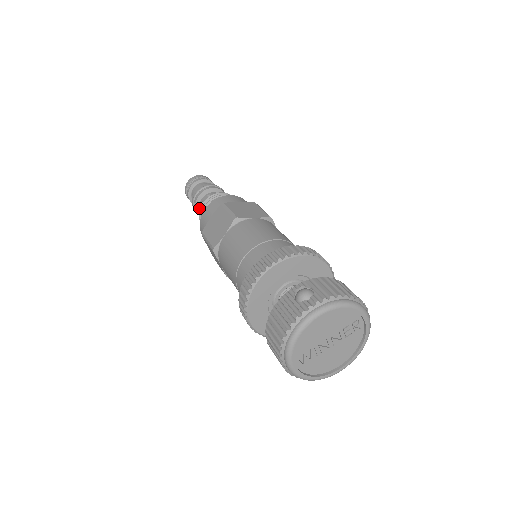
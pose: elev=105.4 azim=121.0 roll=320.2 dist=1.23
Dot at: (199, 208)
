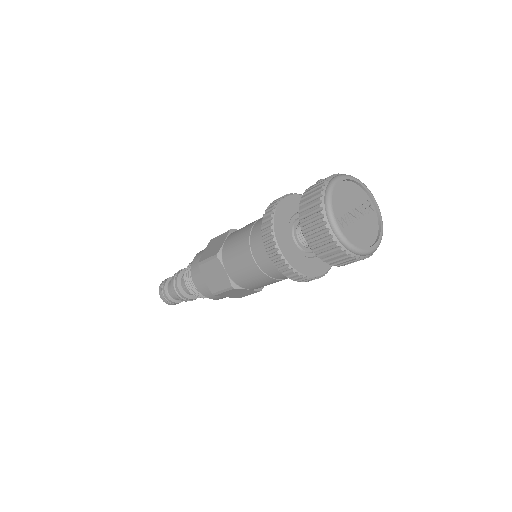
Dot at: (180, 285)
